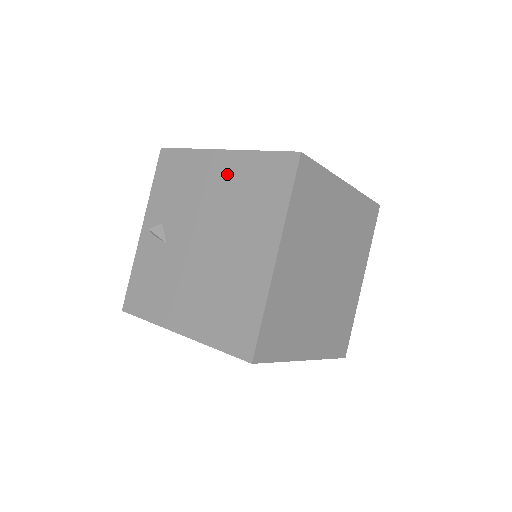
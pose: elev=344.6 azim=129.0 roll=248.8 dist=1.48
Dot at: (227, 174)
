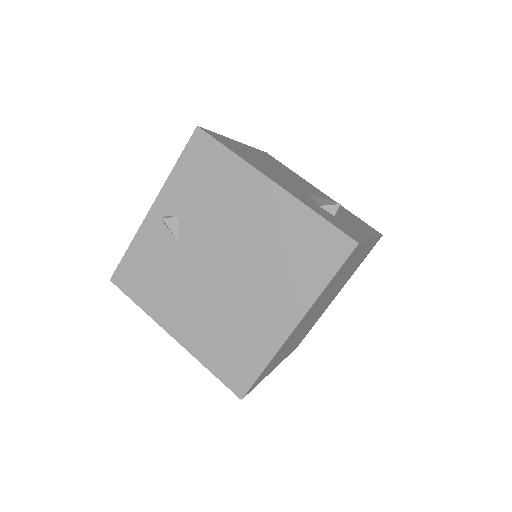
Dot at: (271, 213)
